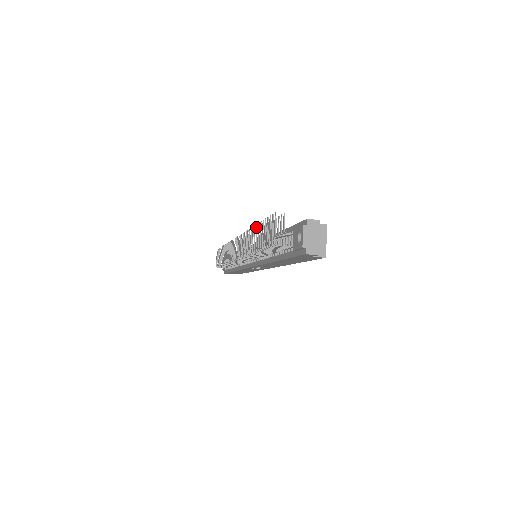
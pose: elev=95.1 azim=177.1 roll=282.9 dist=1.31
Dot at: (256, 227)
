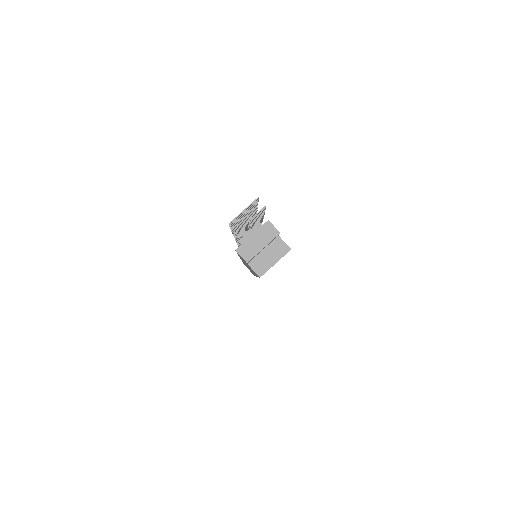
Dot at: (254, 213)
